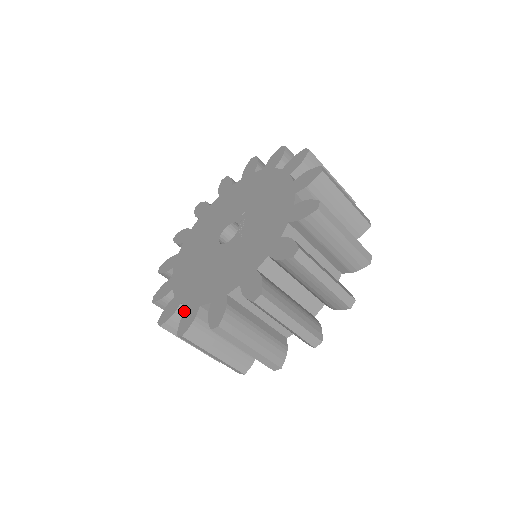
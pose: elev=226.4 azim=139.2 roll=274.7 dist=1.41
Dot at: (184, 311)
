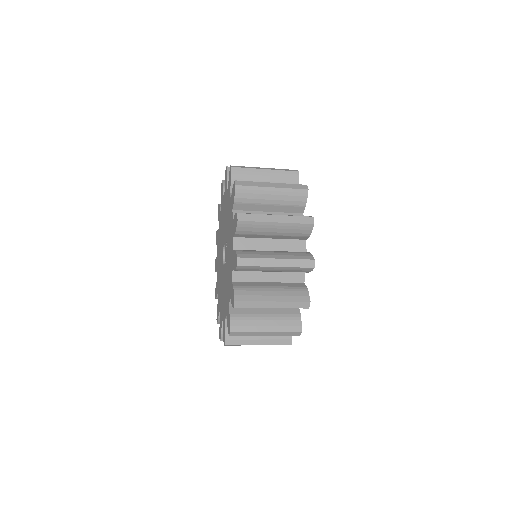
Dot at: occluded
